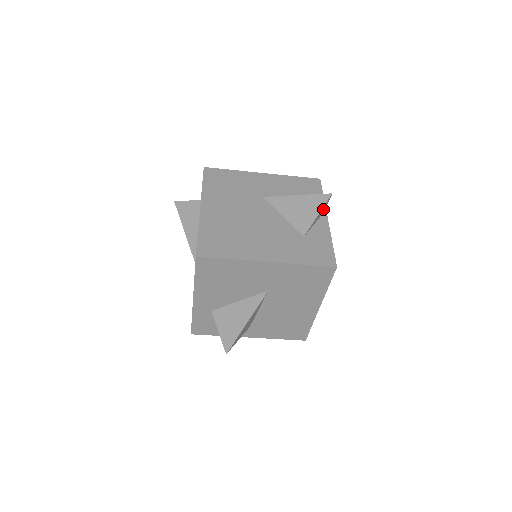
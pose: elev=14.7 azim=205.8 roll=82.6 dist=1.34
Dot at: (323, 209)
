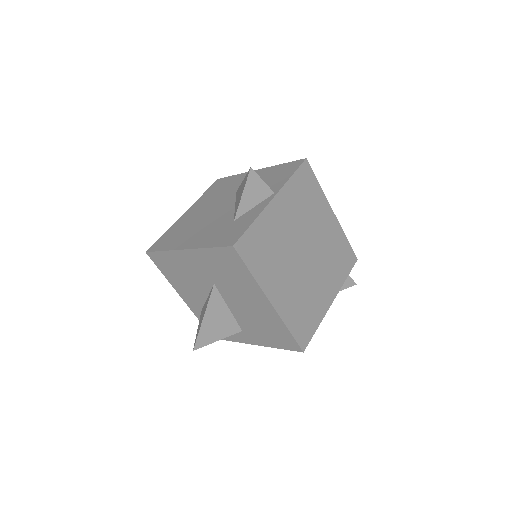
Dot at: (258, 188)
